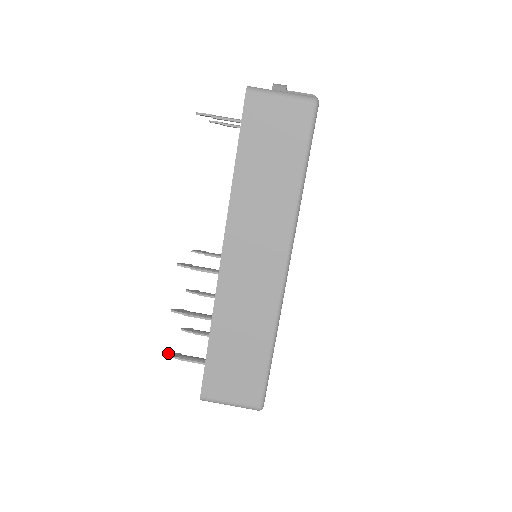
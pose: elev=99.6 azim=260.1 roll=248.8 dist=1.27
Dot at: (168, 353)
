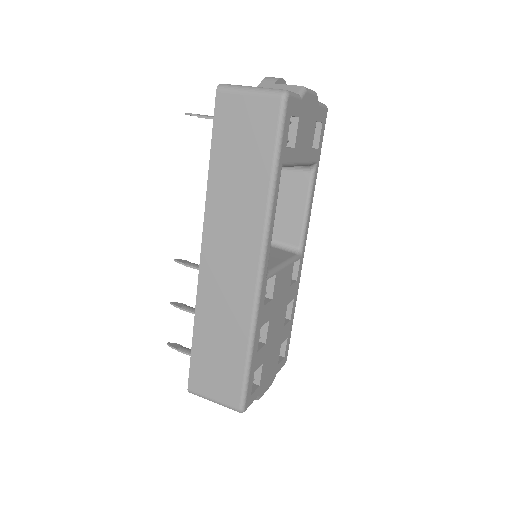
Dot at: (170, 343)
